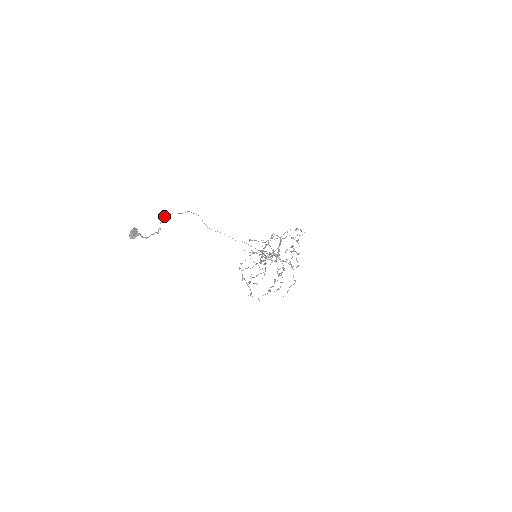
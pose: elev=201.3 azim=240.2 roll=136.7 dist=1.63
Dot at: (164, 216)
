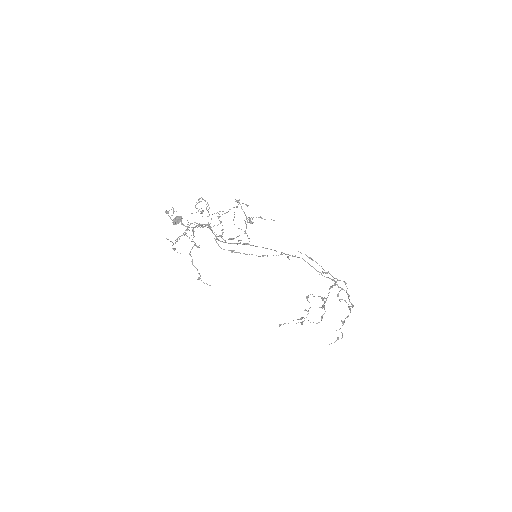
Dot at: occluded
